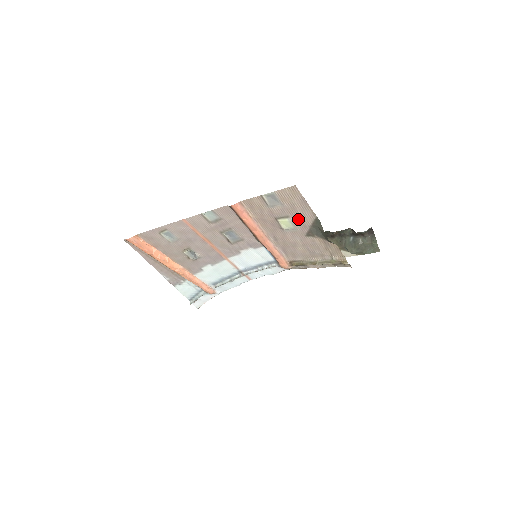
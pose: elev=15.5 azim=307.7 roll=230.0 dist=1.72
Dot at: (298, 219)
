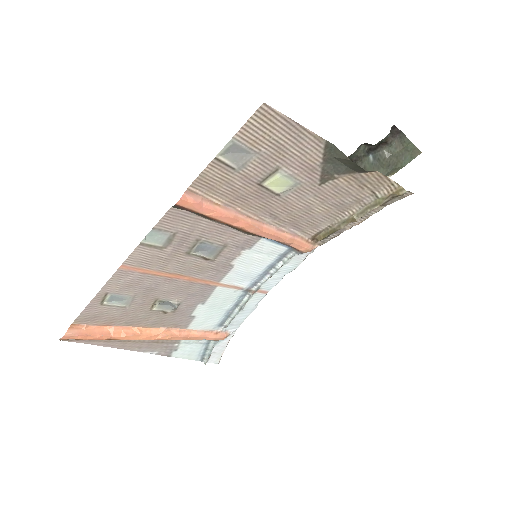
Dot at: (296, 164)
